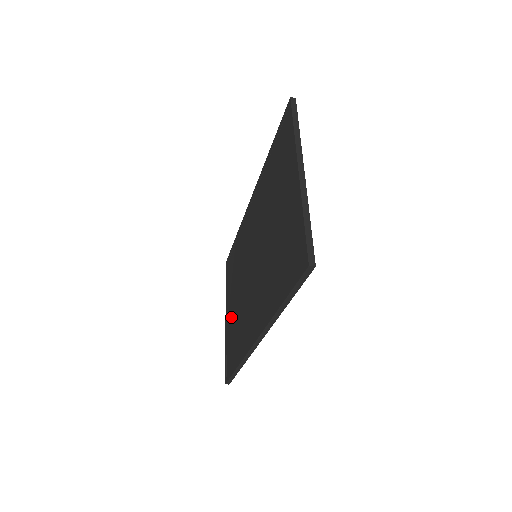
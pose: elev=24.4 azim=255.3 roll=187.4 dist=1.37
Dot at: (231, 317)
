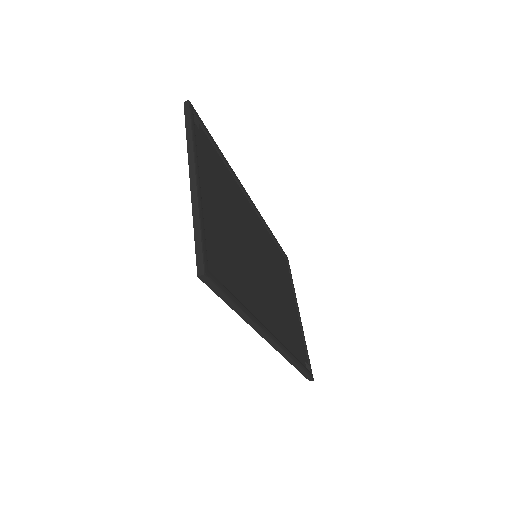
Dot at: occluded
